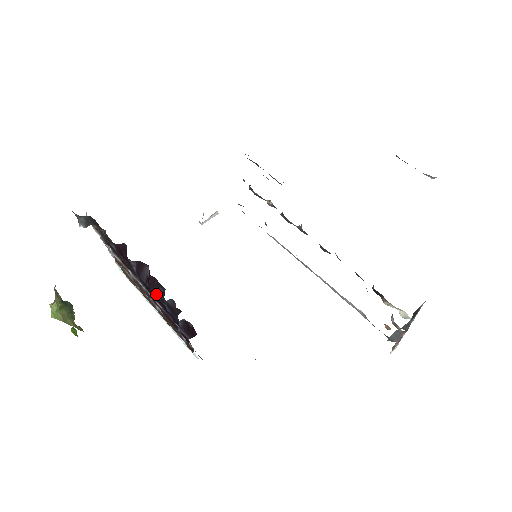
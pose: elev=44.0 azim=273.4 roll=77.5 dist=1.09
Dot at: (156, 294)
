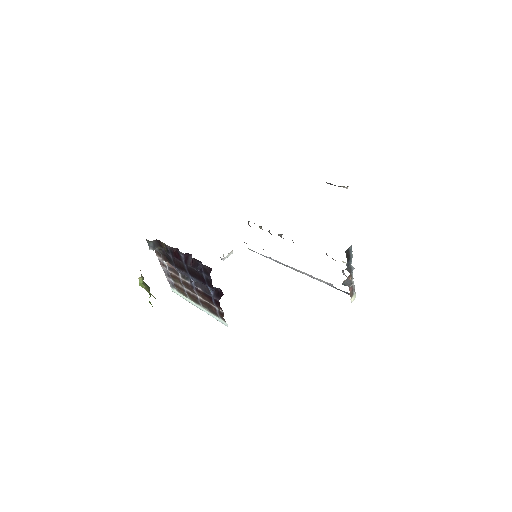
Dot at: (197, 269)
